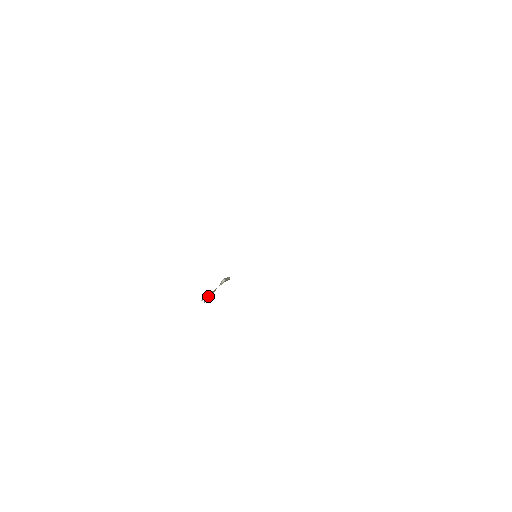
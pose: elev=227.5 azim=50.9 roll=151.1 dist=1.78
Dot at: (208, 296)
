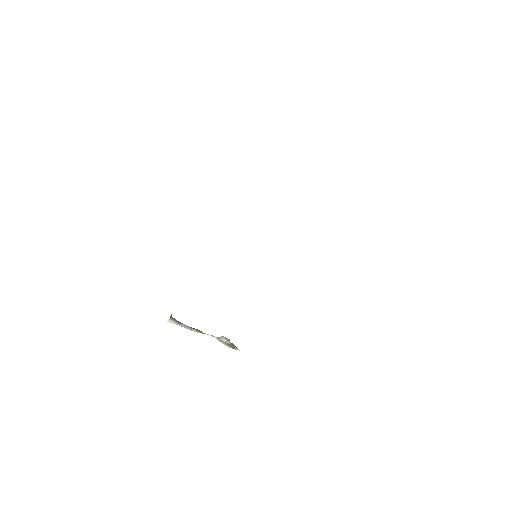
Dot at: occluded
